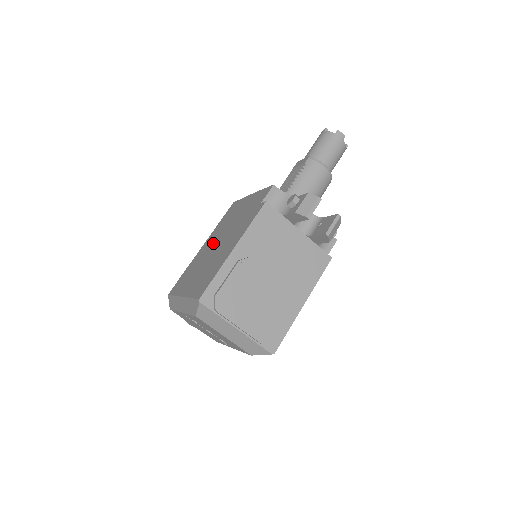
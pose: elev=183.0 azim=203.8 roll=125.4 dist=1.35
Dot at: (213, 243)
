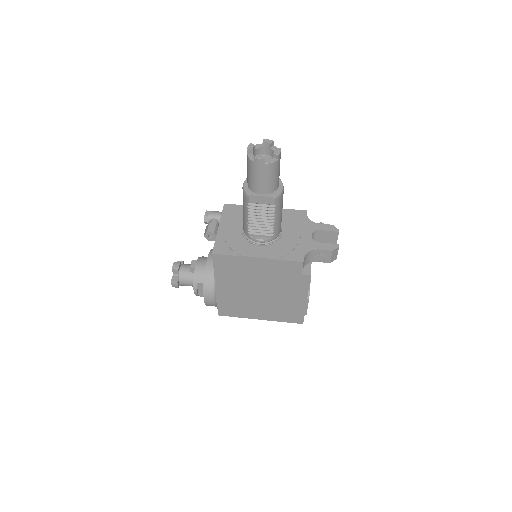
Dot at: (246, 290)
